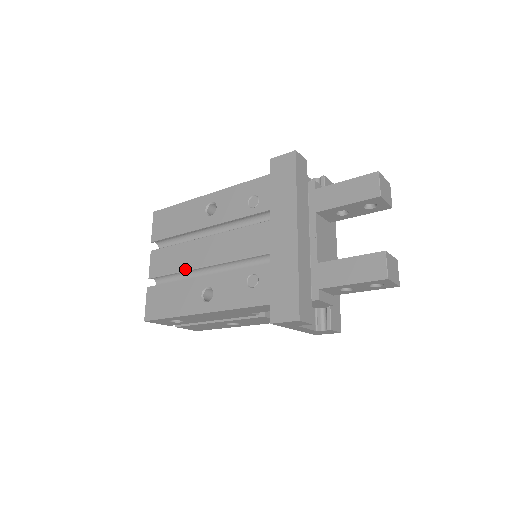
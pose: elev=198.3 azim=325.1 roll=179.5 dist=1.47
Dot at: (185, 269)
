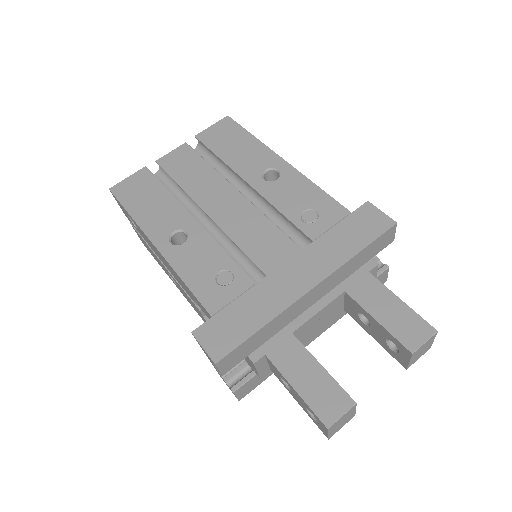
Dot at: (190, 193)
